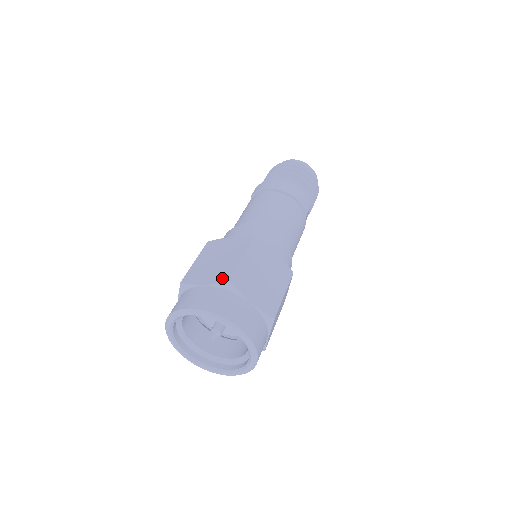
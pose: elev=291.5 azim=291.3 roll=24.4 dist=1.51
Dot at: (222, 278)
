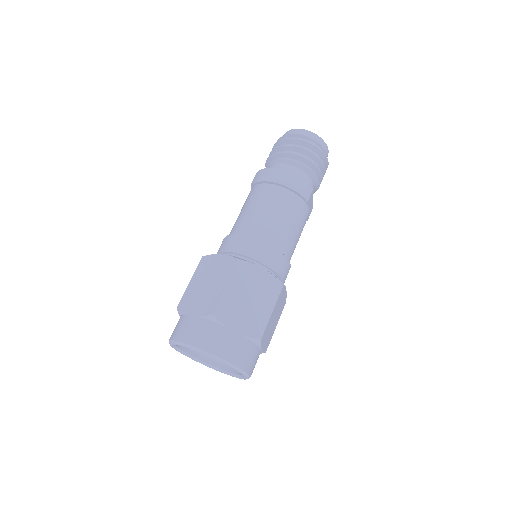
Dot at: (207, 310)
